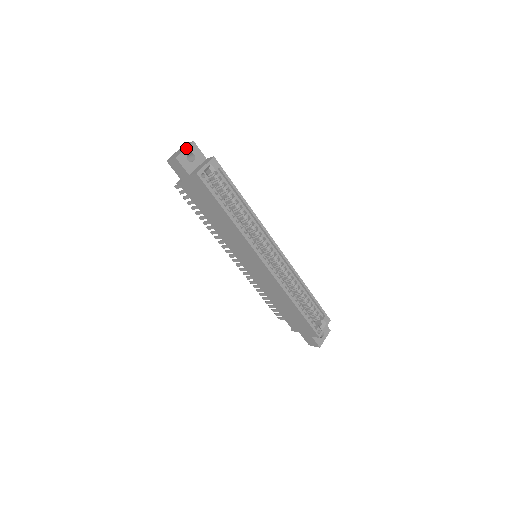
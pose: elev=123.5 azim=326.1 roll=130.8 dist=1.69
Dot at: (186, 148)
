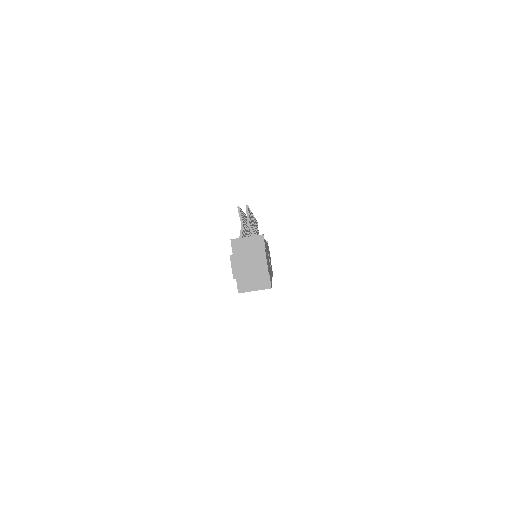
Dot at: (254, 275)
